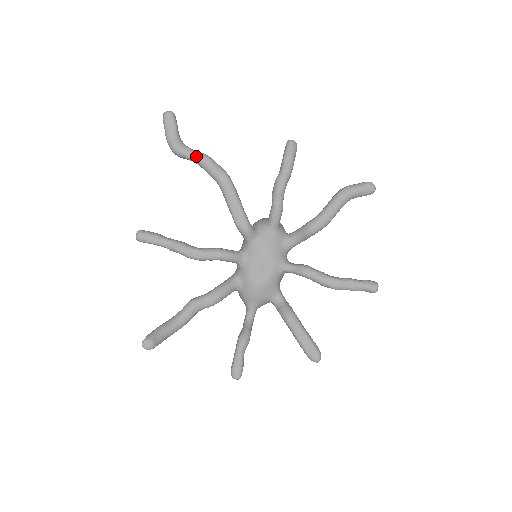
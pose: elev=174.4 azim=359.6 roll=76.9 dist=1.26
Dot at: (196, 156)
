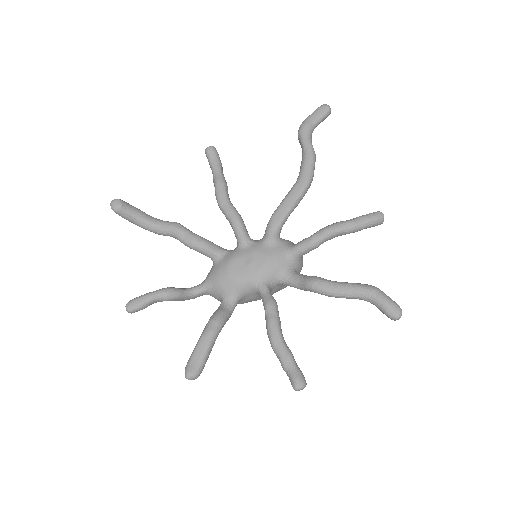
Dot at: (308, 146)
